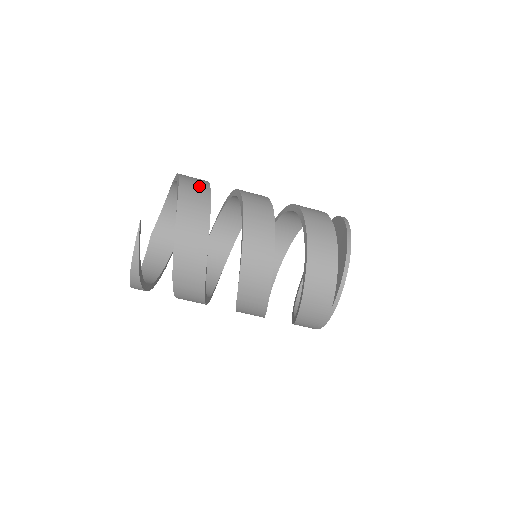
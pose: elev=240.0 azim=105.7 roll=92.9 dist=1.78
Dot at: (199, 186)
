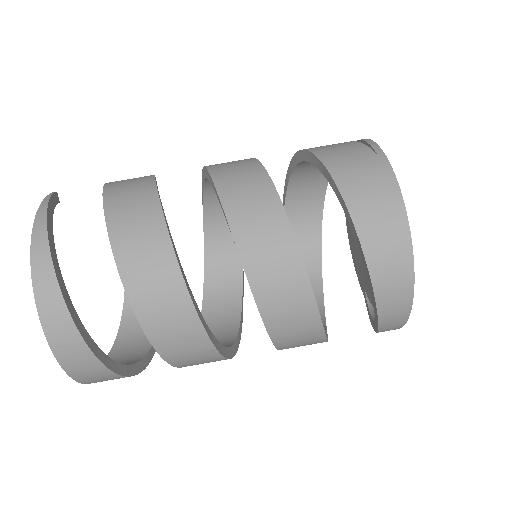
Dot at: occluded
